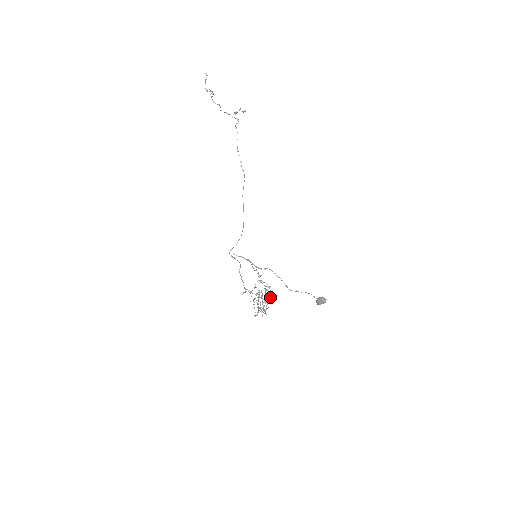
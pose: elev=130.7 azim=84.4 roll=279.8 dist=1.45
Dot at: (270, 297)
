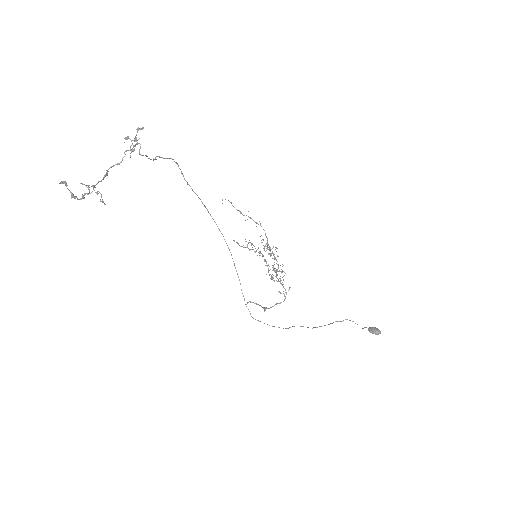
Dot at: occluded
